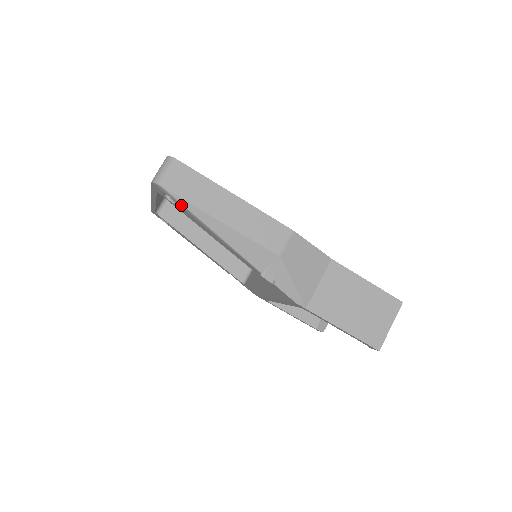
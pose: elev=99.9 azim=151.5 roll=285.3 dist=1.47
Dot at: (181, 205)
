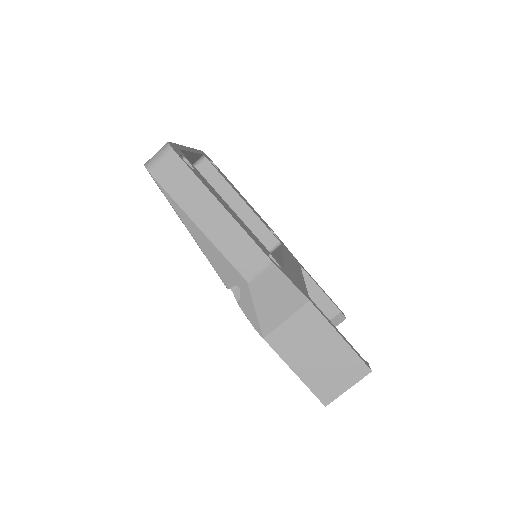
Dot at: (166, 197)
